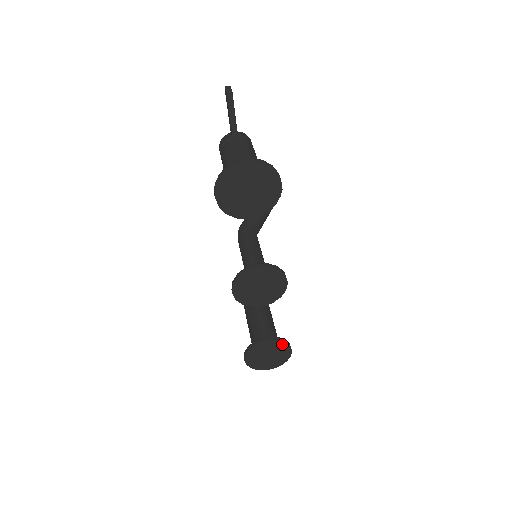
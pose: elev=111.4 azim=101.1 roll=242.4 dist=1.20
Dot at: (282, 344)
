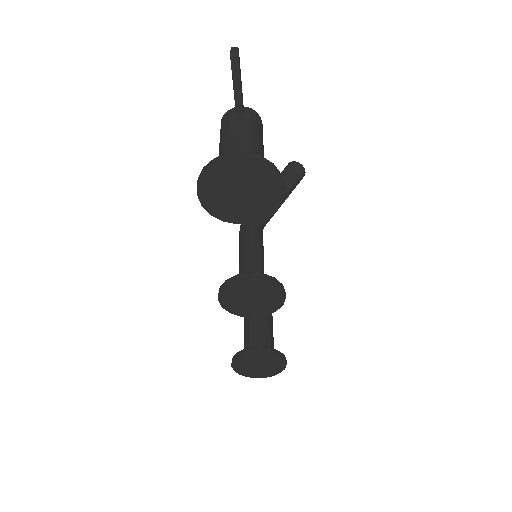
Dot at: (276, 356)
